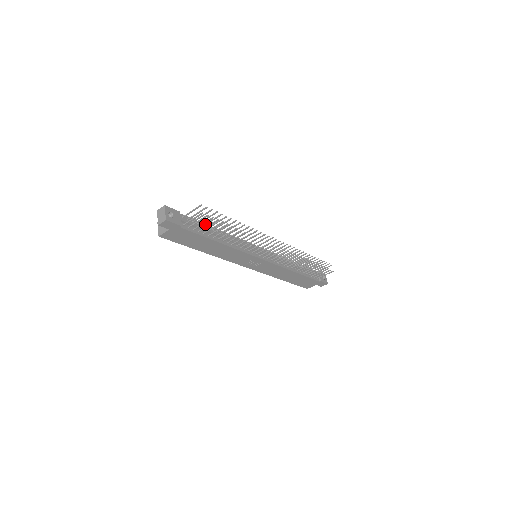
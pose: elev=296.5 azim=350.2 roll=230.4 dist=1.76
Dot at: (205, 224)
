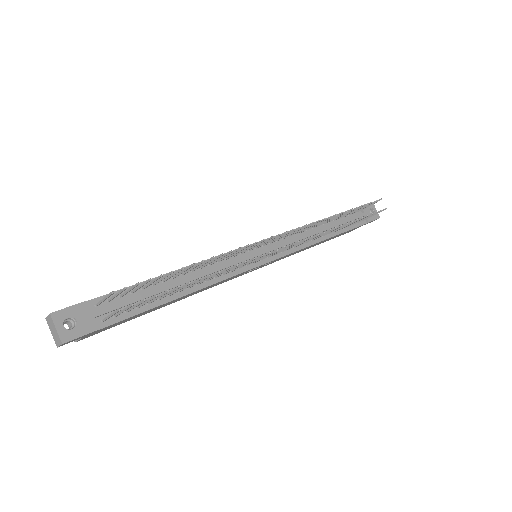
Dot at: (144, 287)
